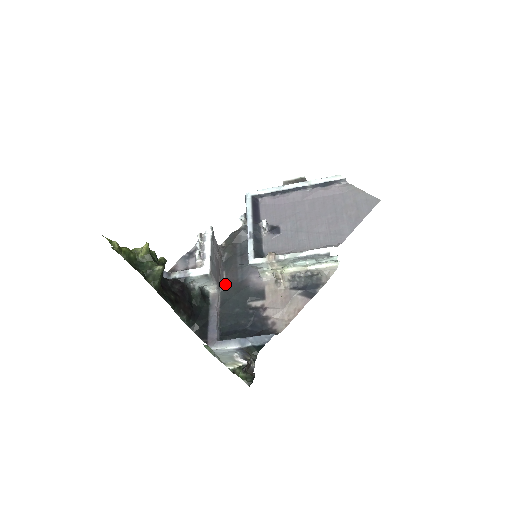
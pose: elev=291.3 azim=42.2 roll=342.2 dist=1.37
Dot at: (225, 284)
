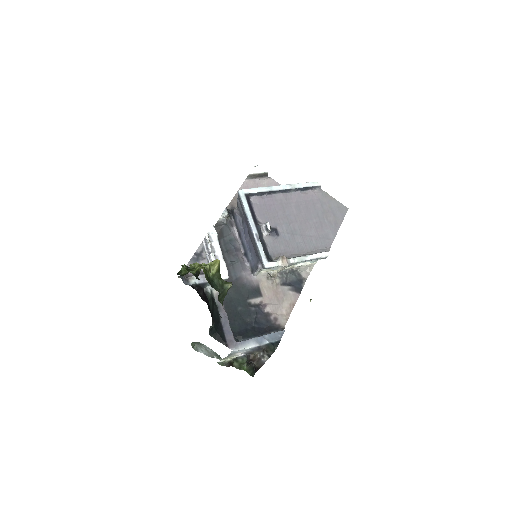
Dot at: occluded
